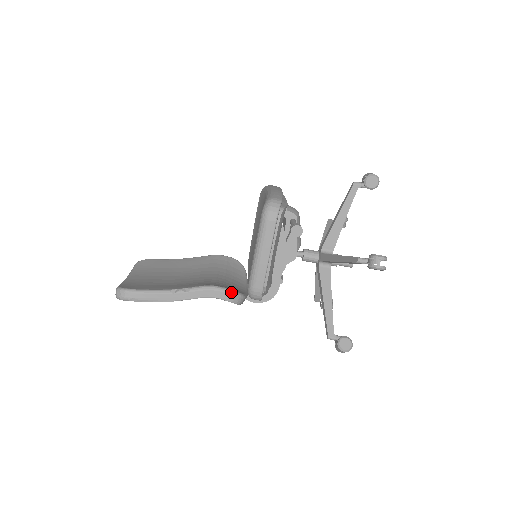
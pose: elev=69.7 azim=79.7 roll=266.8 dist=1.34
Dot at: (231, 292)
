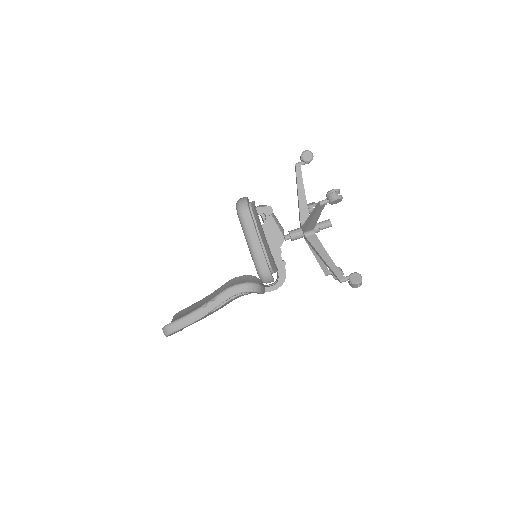
Dot at: (247, 283)
